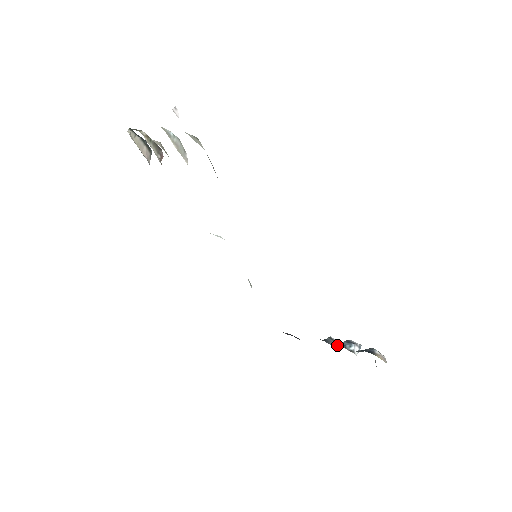
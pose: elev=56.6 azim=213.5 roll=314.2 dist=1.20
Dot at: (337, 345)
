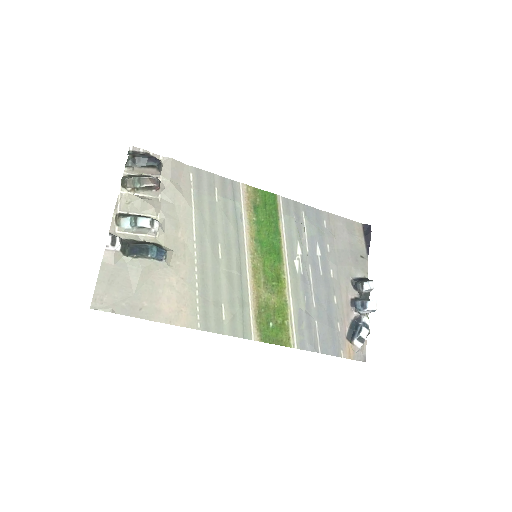
Dot at: (361, 295)
